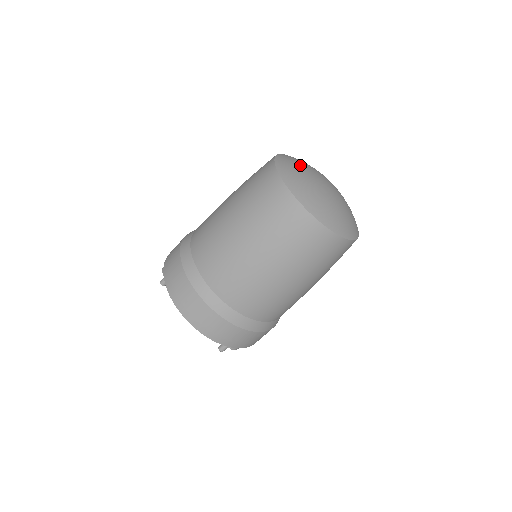
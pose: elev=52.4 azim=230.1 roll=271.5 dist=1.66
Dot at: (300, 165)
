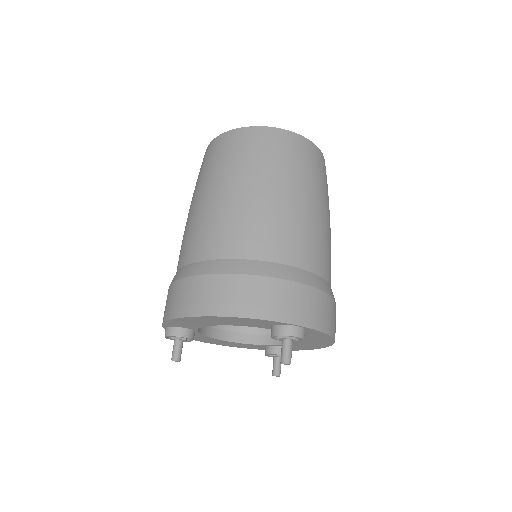
Dot at: occluded
